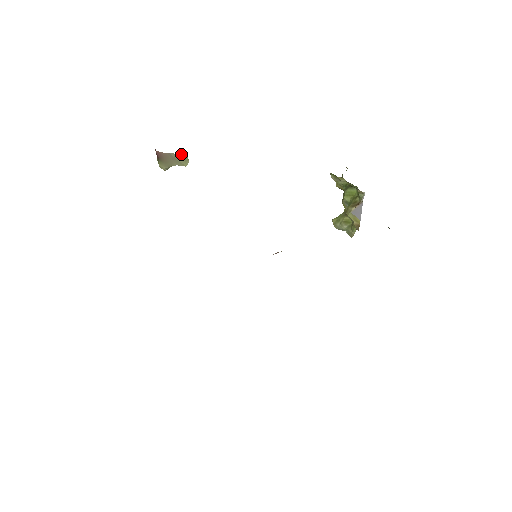
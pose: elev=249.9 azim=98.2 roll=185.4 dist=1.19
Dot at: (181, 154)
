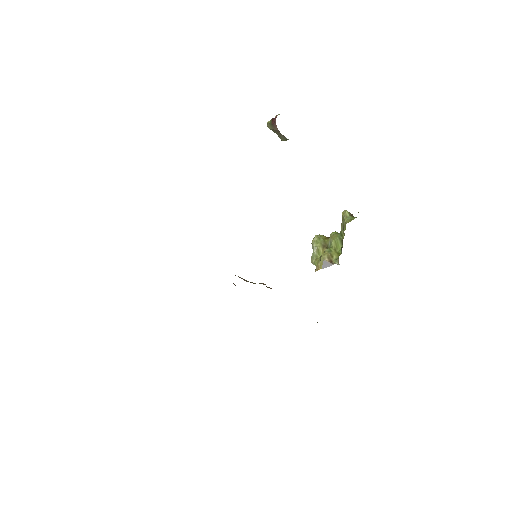
Dot at: occluded
